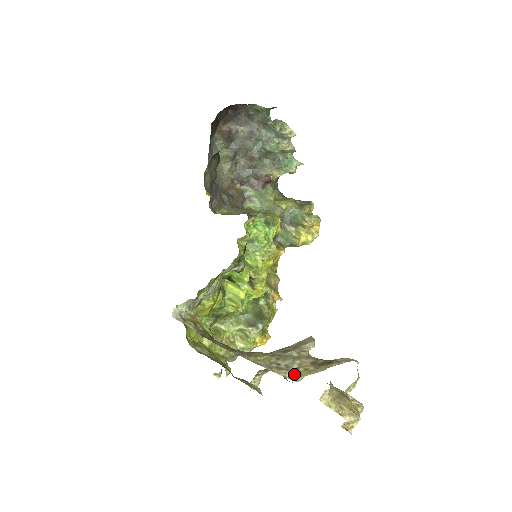
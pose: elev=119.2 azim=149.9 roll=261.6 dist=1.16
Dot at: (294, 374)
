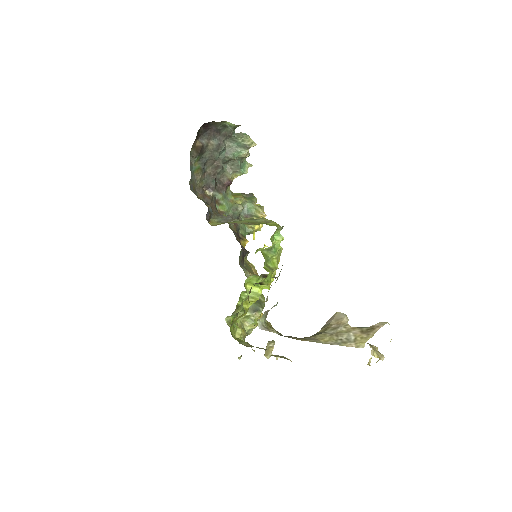
Dot at: (357, 343)
